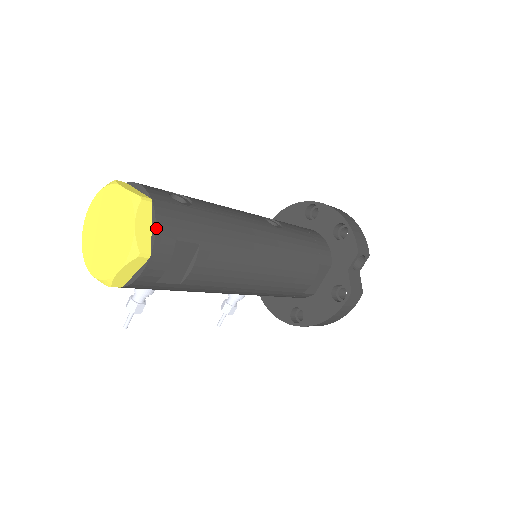
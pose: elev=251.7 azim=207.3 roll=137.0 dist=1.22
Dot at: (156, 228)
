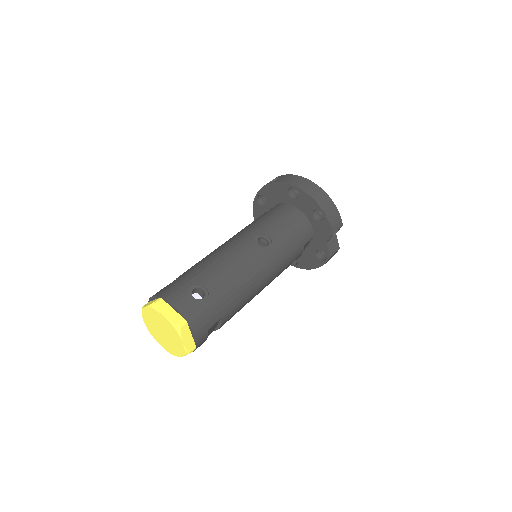
Dot at: (195, 336)
